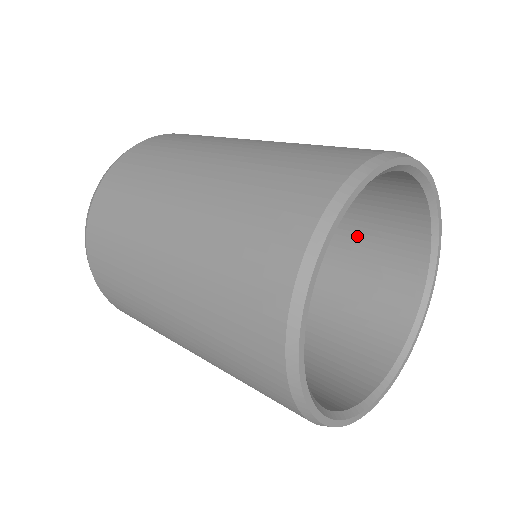
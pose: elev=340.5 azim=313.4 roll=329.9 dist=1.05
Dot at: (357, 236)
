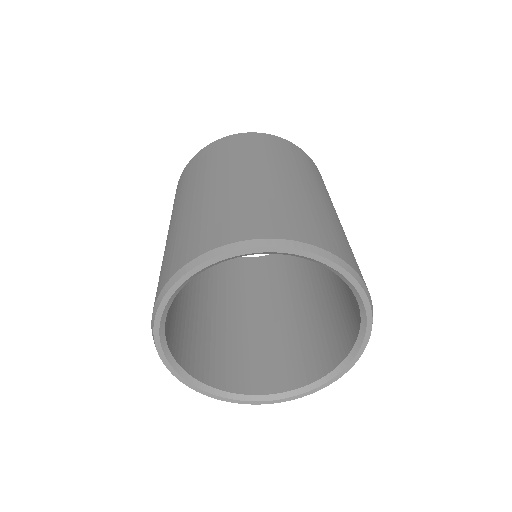
Dot at: occluded
